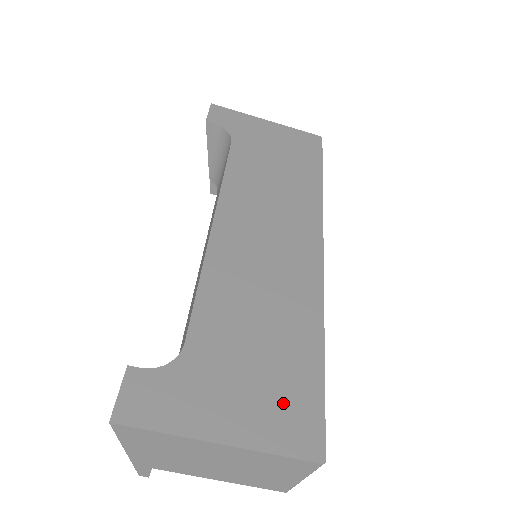
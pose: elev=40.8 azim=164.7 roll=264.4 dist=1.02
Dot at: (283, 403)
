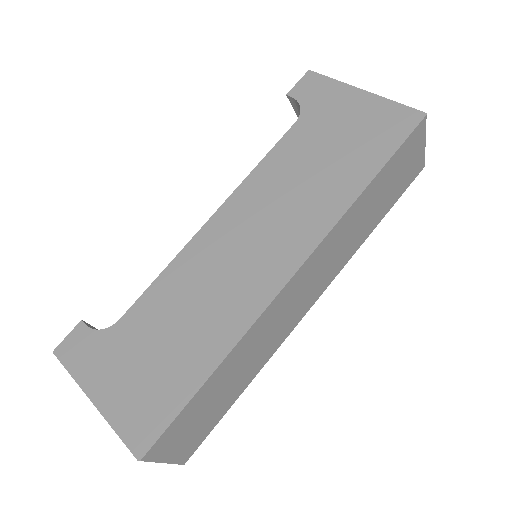
Dot at: (146, 399)
